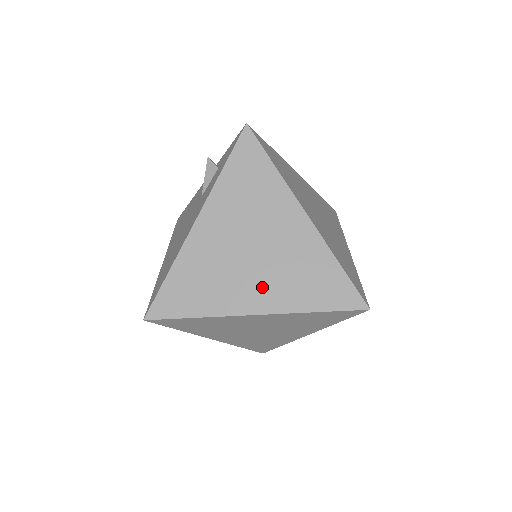
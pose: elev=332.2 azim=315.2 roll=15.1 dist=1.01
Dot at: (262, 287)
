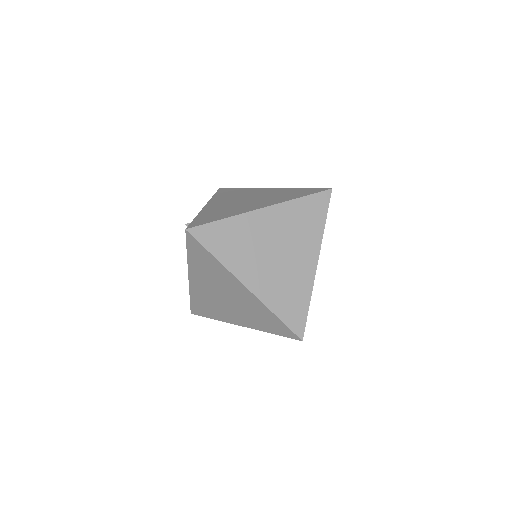
Dot at: (238, 315)
